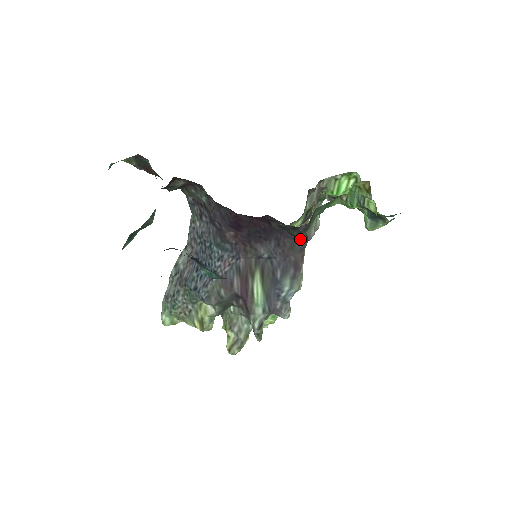
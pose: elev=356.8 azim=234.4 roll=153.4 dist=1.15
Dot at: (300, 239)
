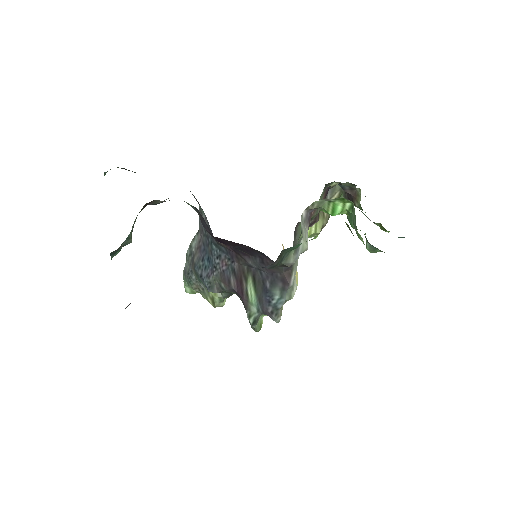
Dot at: (278, 266)
